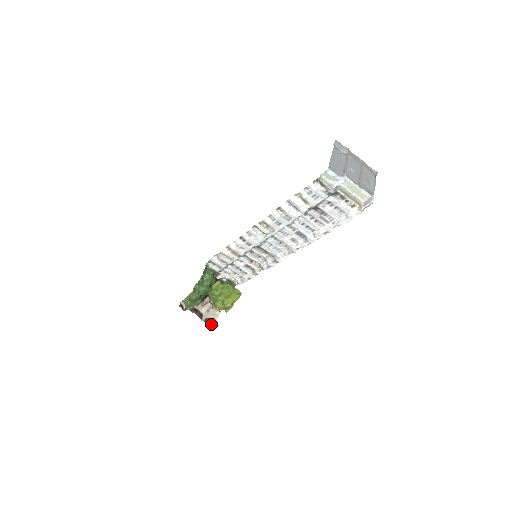
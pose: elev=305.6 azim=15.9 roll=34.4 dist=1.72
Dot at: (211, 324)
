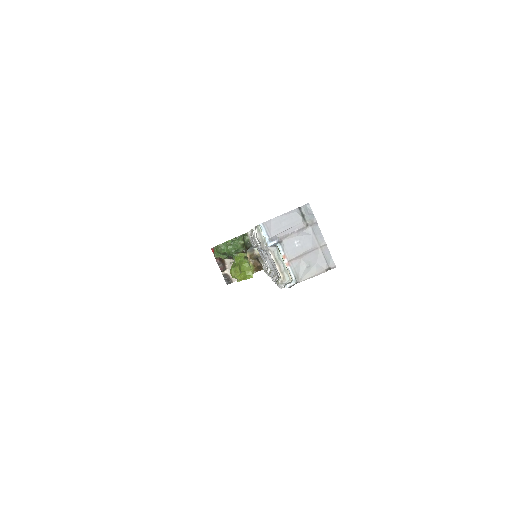
Dot at: (226, 281)
